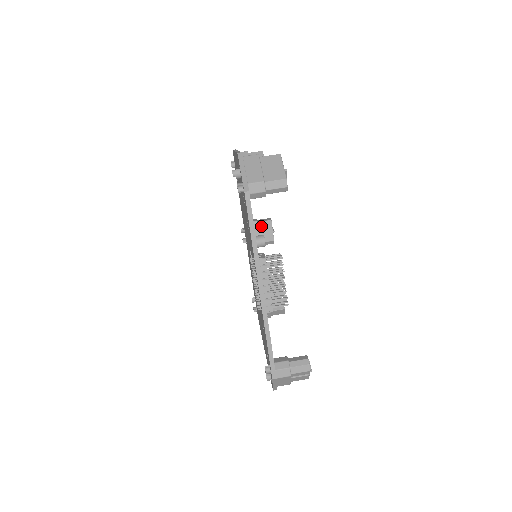
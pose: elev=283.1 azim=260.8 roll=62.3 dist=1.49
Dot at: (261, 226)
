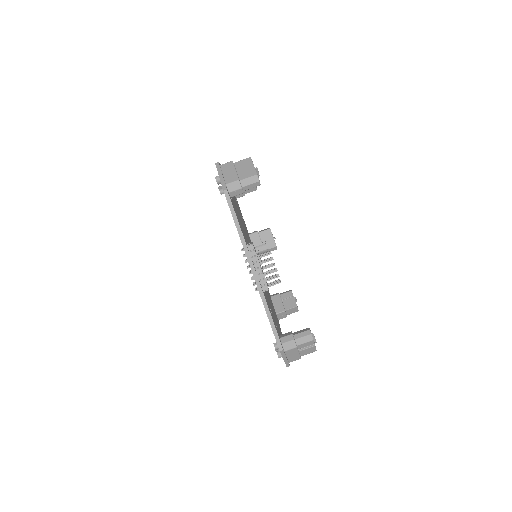
Dot at: (262, 235)
